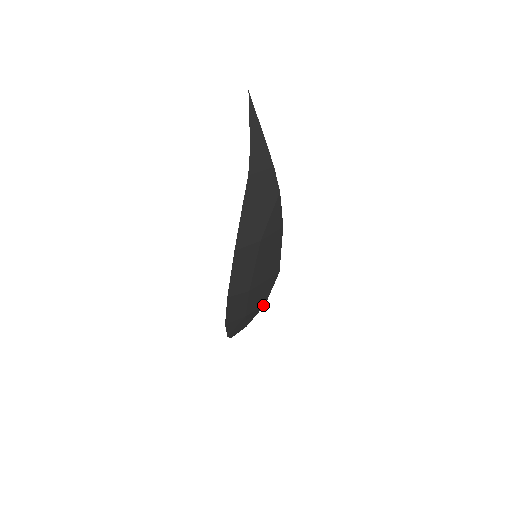
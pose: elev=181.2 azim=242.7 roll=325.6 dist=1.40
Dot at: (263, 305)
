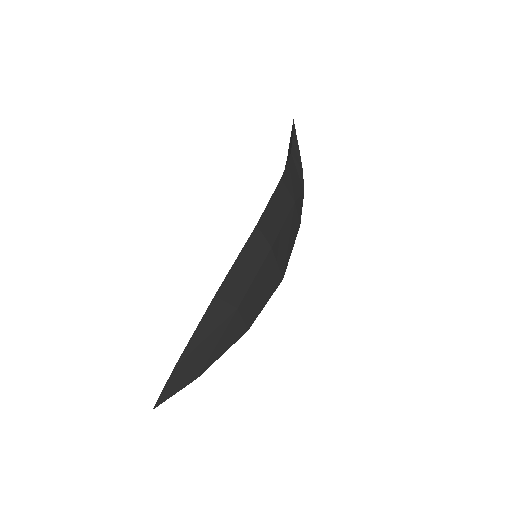
Dot at: (246, 328)
